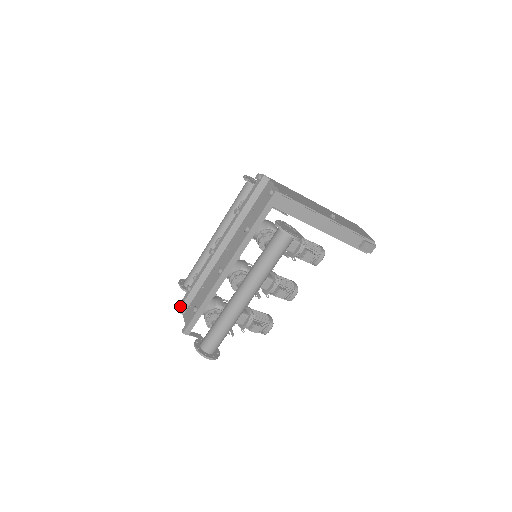
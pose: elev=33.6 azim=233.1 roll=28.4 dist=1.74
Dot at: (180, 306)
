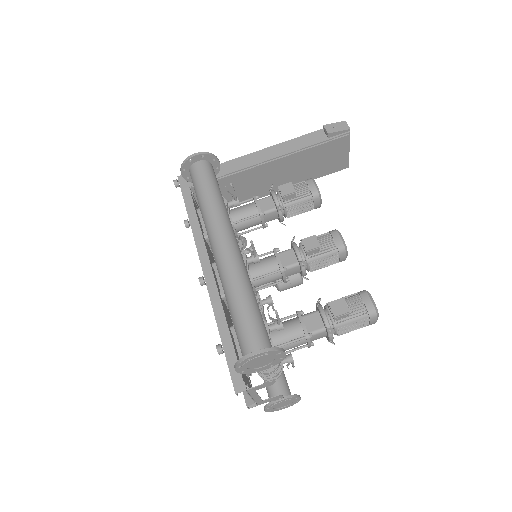
Dot at: occluded
